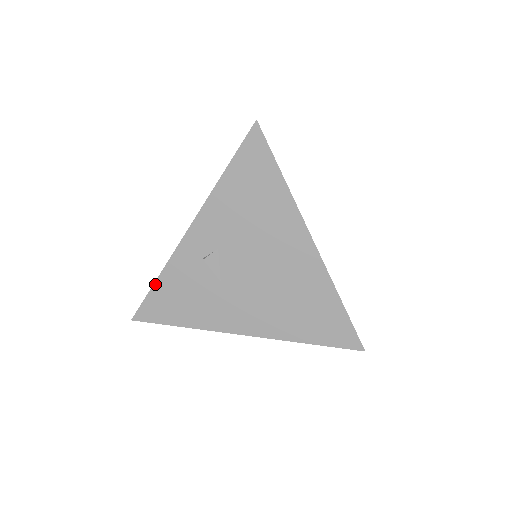
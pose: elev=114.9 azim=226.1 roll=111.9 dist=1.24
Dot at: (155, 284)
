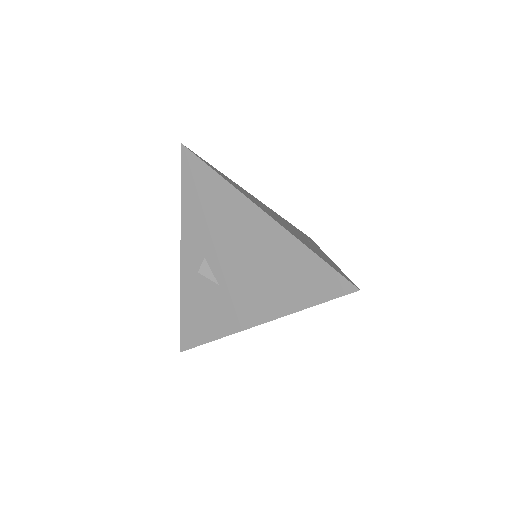
Dot at: (181, 312)
